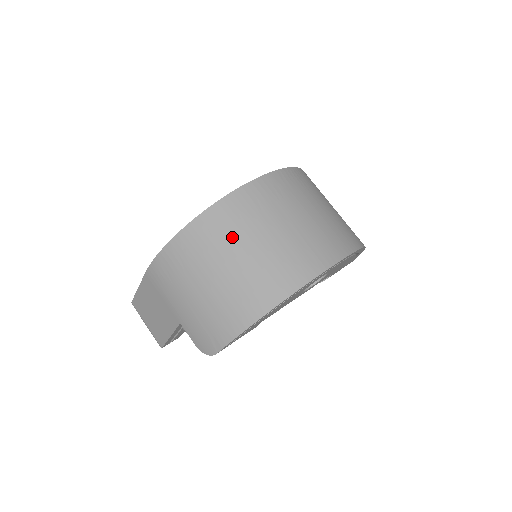
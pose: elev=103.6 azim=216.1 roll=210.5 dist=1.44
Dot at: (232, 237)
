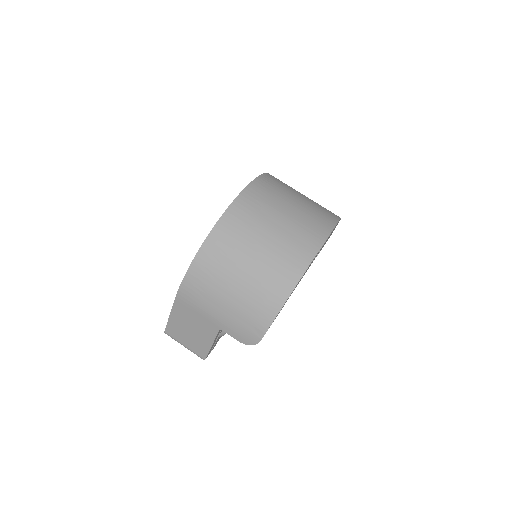
Dot at: (242, 242)
